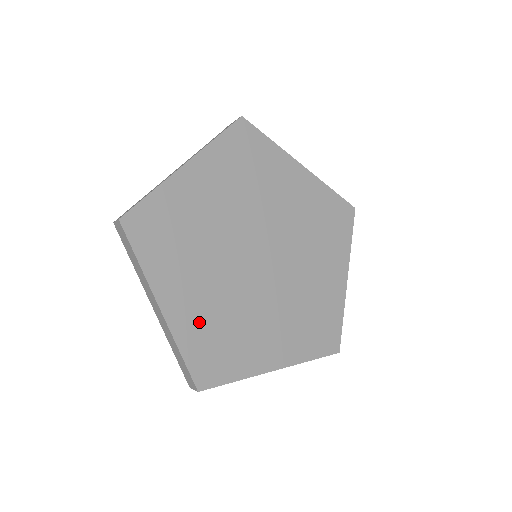
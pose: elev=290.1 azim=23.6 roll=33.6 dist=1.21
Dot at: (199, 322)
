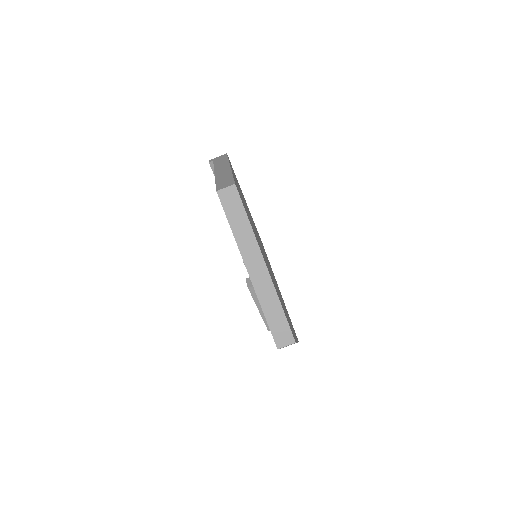
Dot at: occluded
